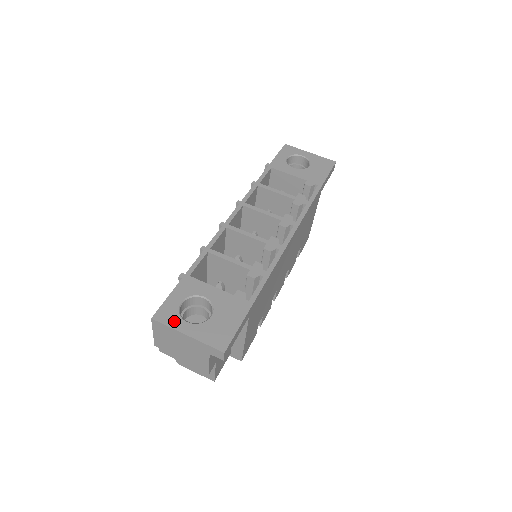
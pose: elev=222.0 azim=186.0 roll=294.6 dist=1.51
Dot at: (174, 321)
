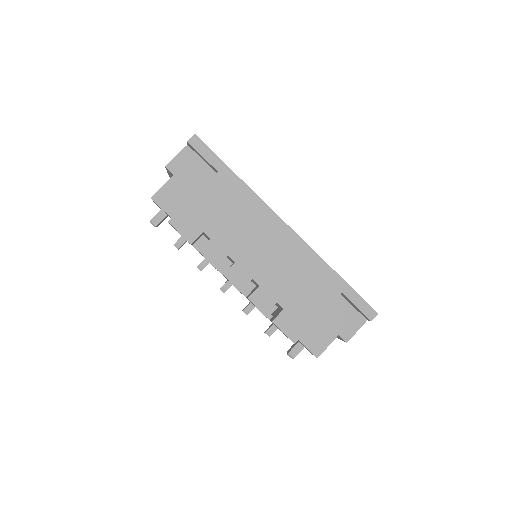
Dot at: occluded
